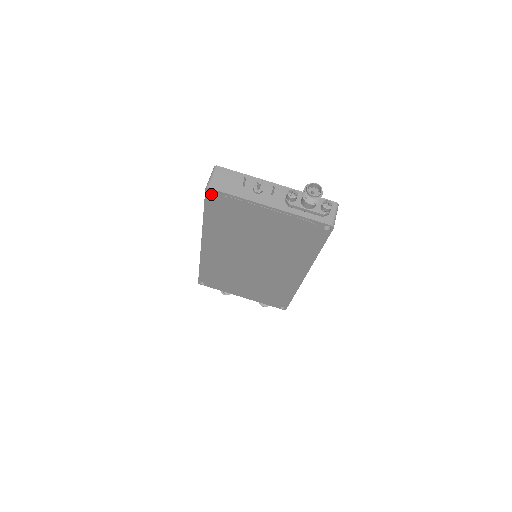
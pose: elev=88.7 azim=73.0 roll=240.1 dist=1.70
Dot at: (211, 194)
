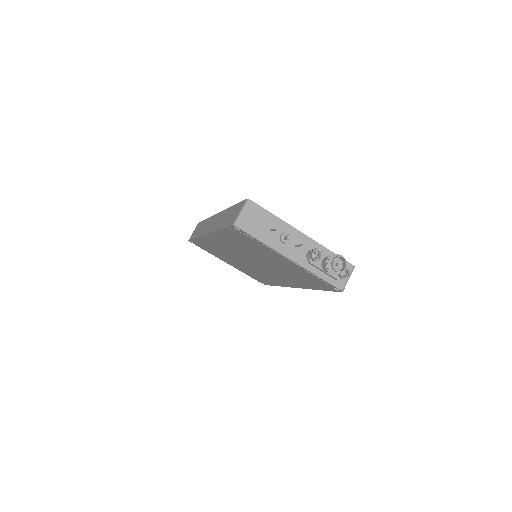
Dot at: (236, 229)
